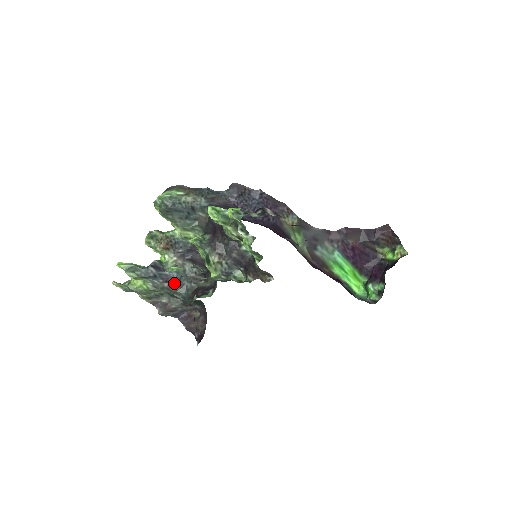
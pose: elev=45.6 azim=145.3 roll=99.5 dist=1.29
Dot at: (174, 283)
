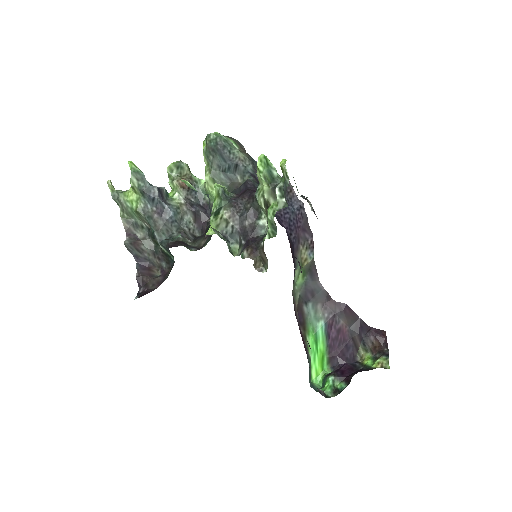
Dot at: (164, 221)
